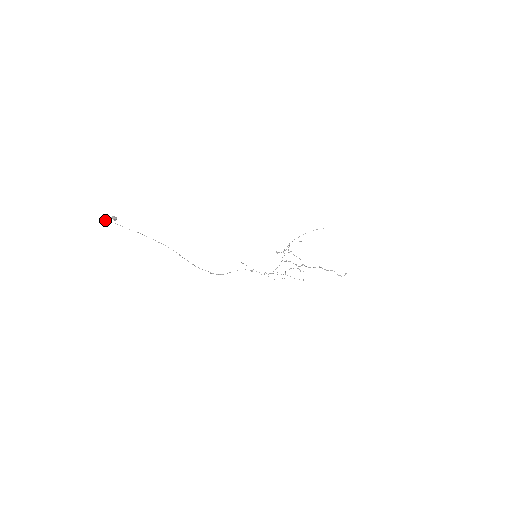
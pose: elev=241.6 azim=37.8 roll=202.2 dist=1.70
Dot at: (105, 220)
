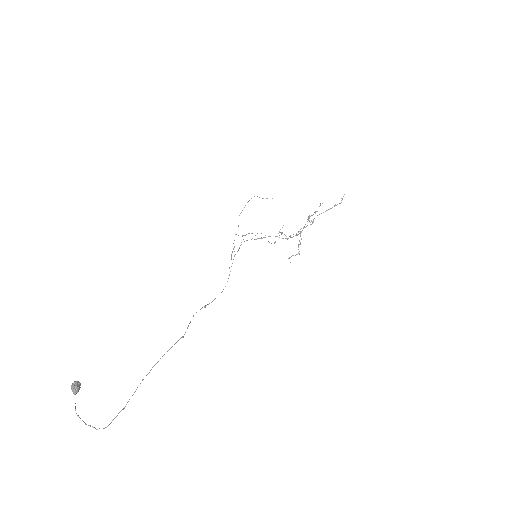
Dot at: occluded
